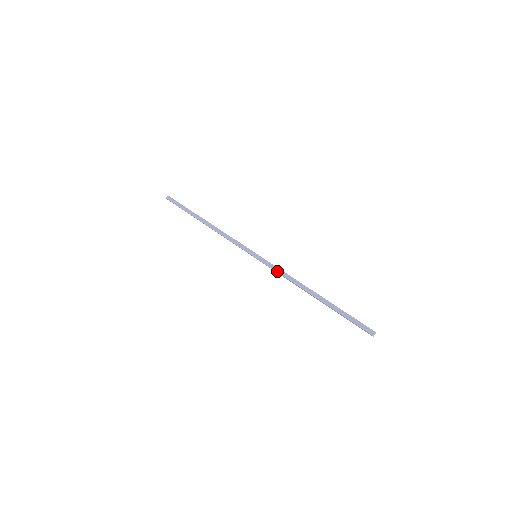
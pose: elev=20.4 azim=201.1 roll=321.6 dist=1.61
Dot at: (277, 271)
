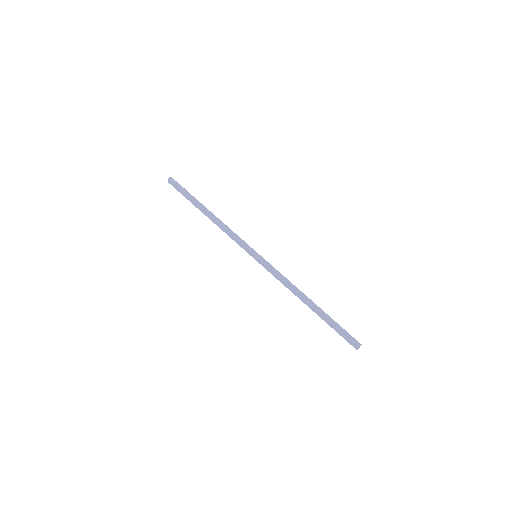
Dot at: (277, 273)
